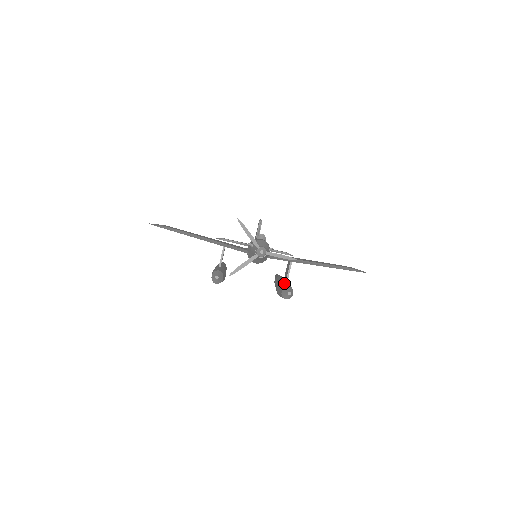
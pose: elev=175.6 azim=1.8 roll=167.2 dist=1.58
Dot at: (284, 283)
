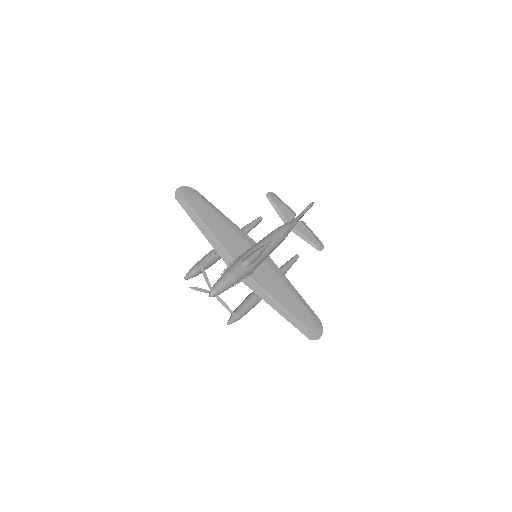
Dot at: (246, 303)
